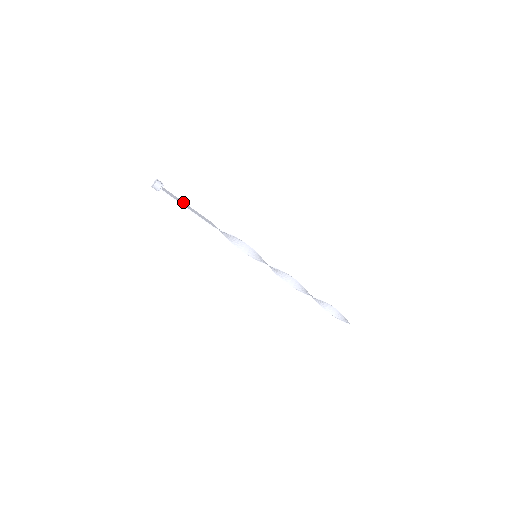
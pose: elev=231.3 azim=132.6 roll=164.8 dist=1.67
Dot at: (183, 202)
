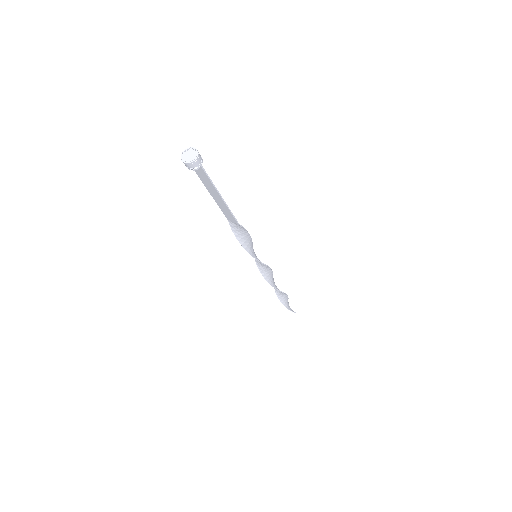
Dot at: (208, 187)
